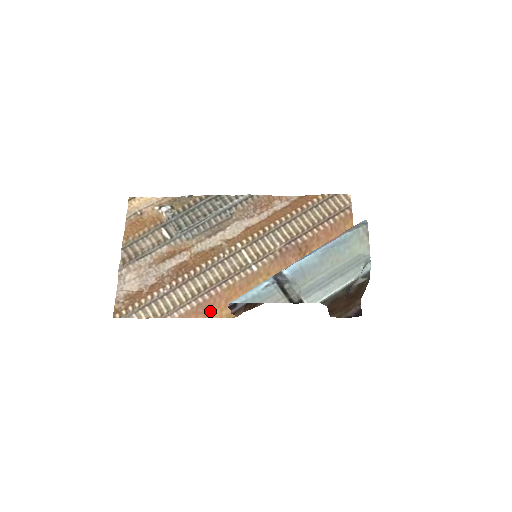
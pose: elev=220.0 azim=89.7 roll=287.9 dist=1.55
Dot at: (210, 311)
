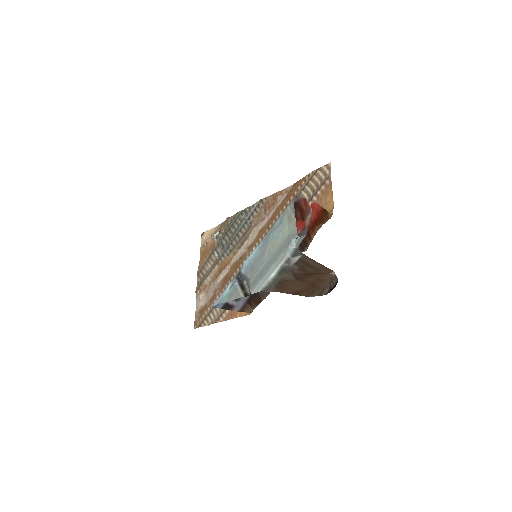
Dot at: occluded
